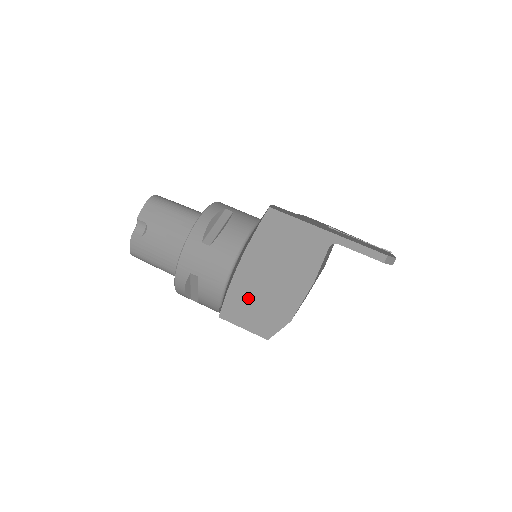
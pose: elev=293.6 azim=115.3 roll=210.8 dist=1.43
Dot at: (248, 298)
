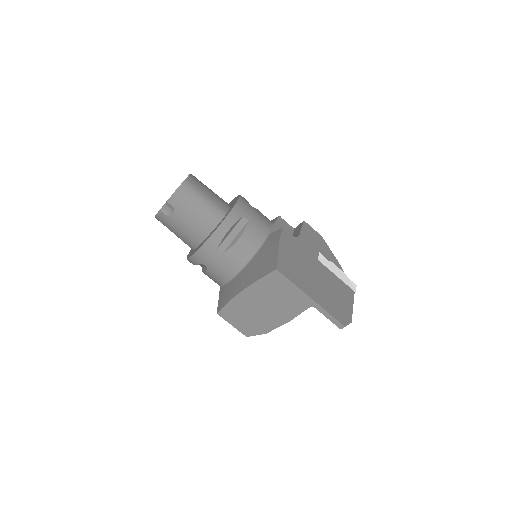
Dot at: (241, 312)
